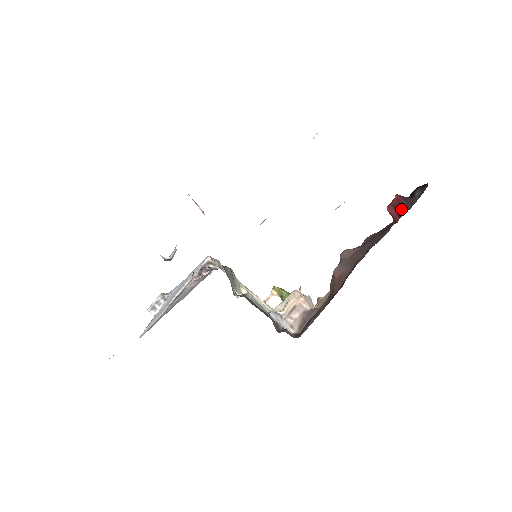
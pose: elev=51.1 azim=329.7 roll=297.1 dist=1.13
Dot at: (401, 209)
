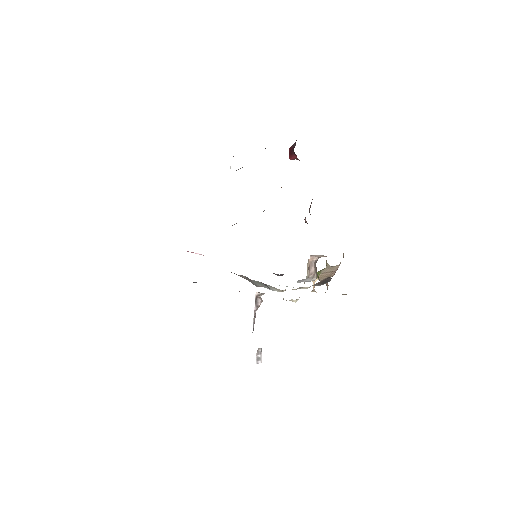
Dot at: (293, 150)
